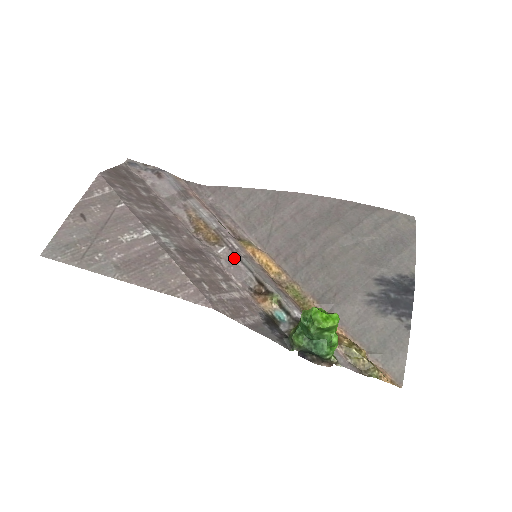
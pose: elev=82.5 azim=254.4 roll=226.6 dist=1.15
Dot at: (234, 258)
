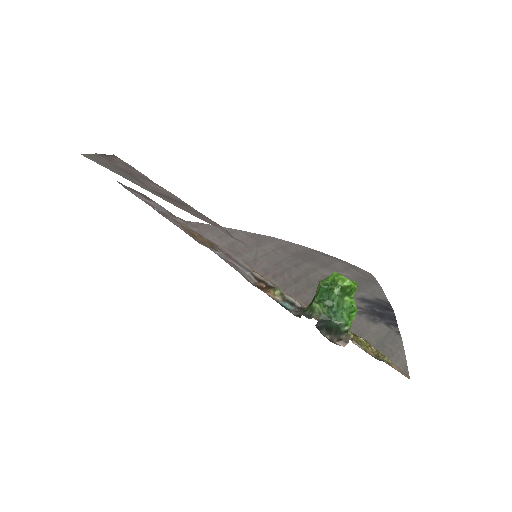
Dot at: (231, 260)
